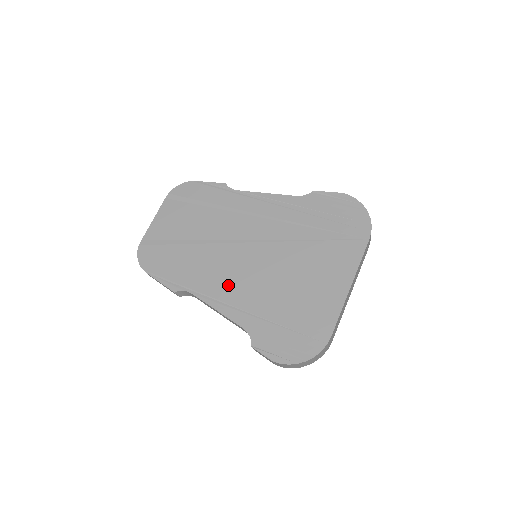
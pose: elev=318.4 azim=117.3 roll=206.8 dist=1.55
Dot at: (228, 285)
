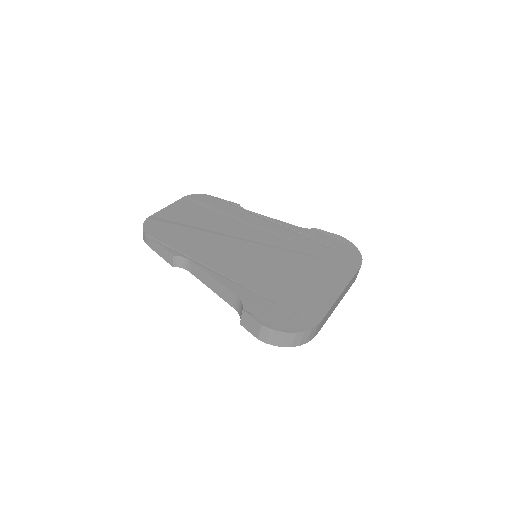
Dot at: (228, 264)
